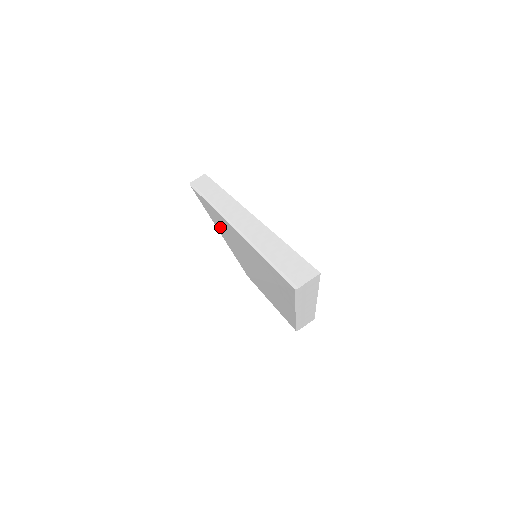
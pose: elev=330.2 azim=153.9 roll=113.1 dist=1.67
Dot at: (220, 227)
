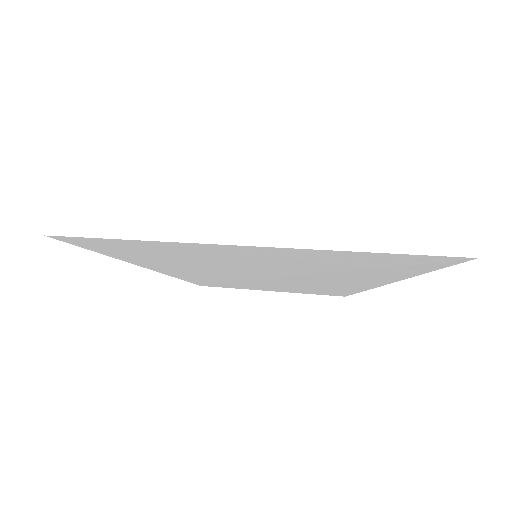
Dot at: (153, 258)
